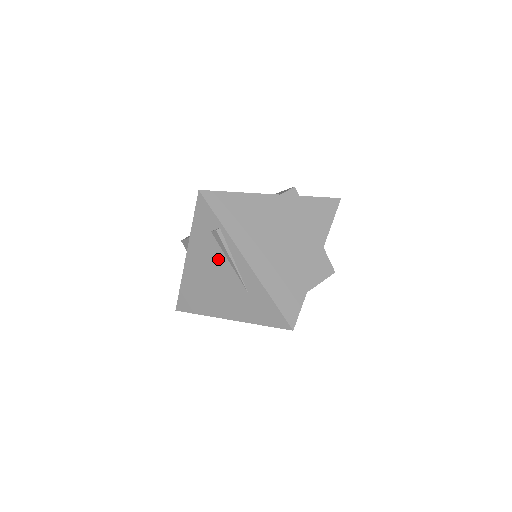
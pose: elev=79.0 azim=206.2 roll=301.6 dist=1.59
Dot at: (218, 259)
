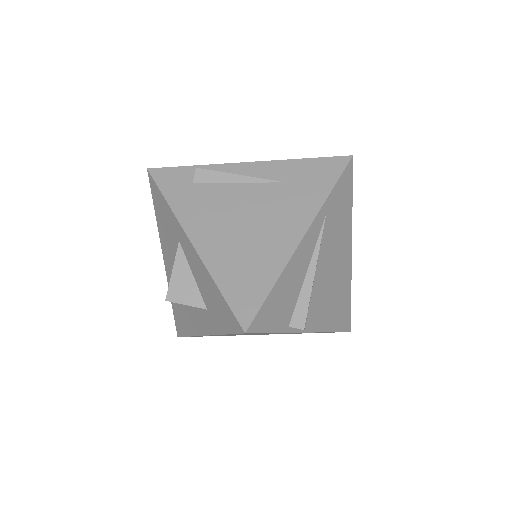
Dot at: (225, 195)
